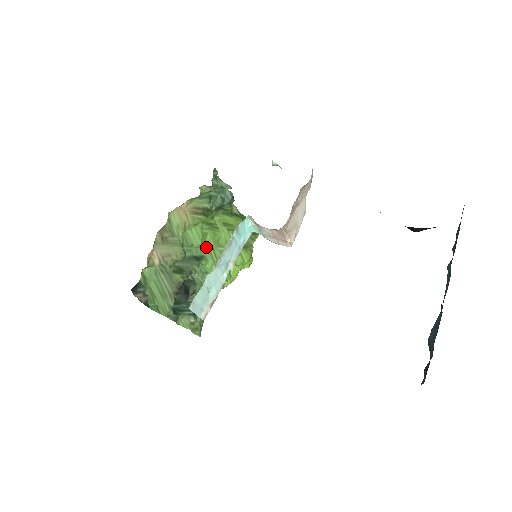
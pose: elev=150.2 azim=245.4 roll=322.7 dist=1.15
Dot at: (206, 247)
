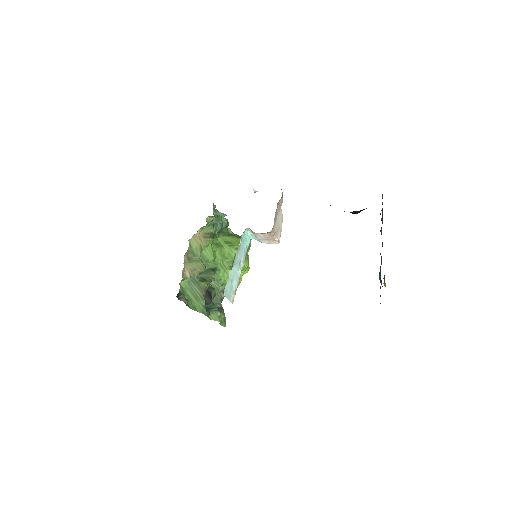
Dot at: (217, 261)
